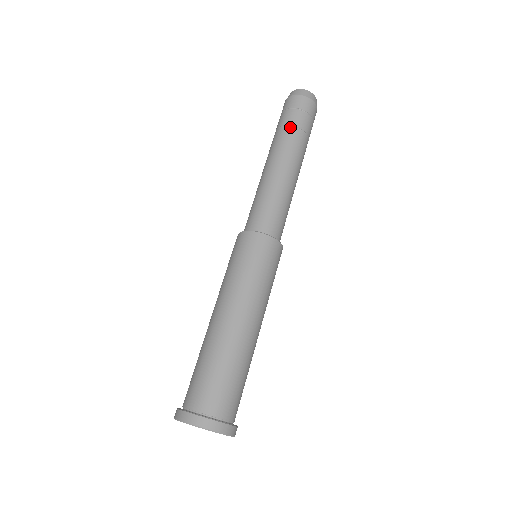
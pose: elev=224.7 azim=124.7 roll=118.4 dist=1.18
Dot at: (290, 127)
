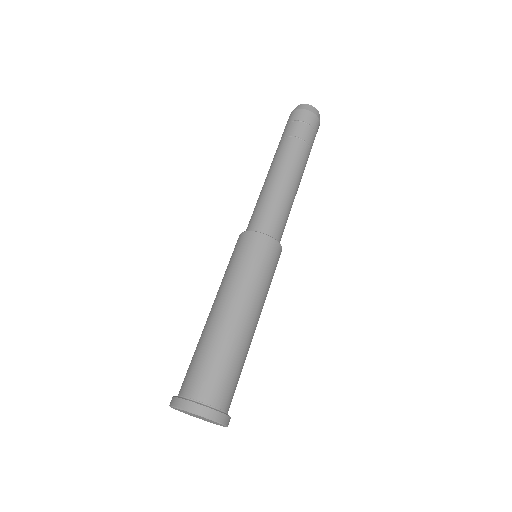
Dot at: (303, 141)
